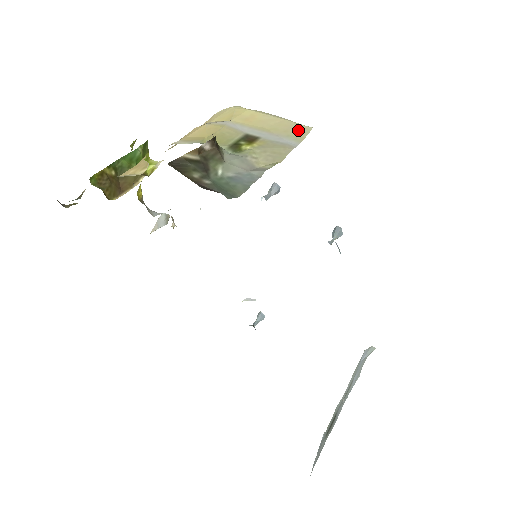
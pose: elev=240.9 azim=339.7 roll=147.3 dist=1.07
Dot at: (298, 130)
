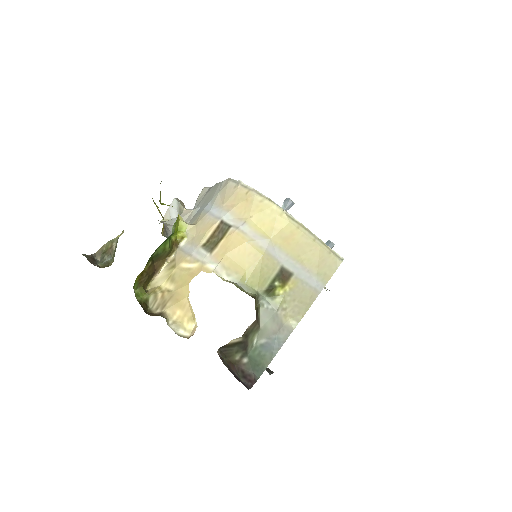
Dot at: (328, 265)
